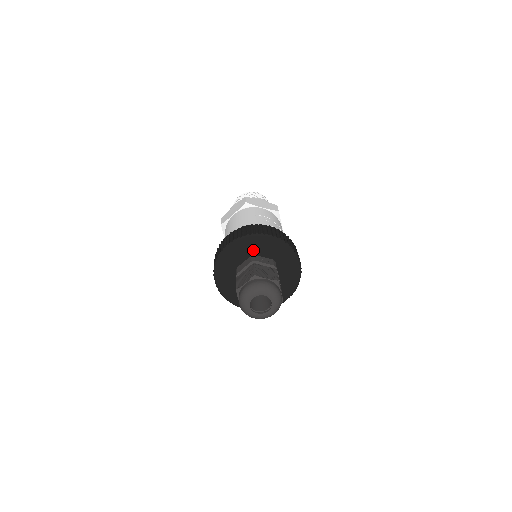
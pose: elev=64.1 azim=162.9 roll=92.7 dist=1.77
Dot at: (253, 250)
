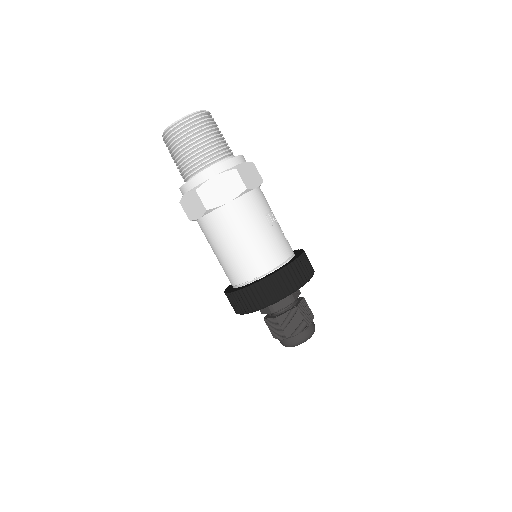
Dot at: occluded
